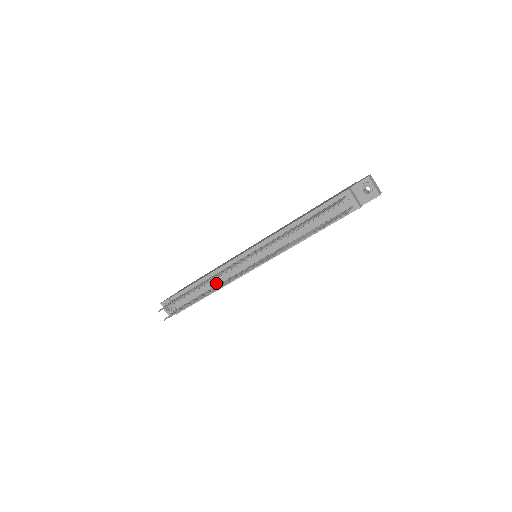
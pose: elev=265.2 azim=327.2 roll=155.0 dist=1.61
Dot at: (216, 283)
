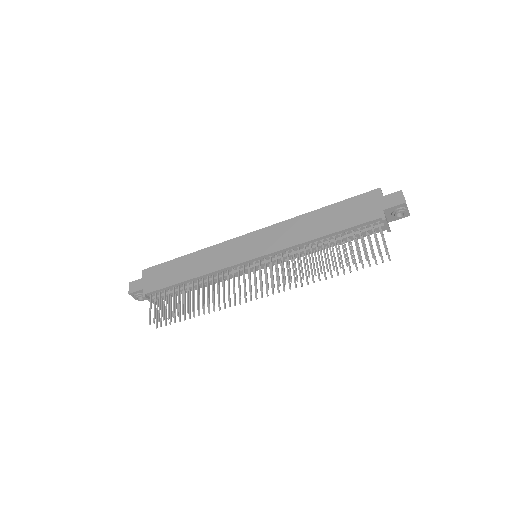
Dot at: occluded
